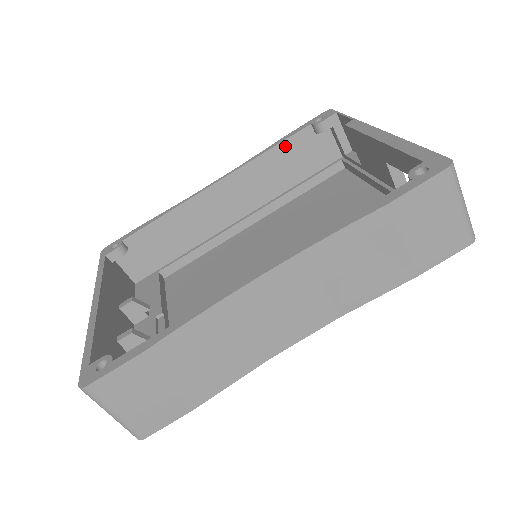
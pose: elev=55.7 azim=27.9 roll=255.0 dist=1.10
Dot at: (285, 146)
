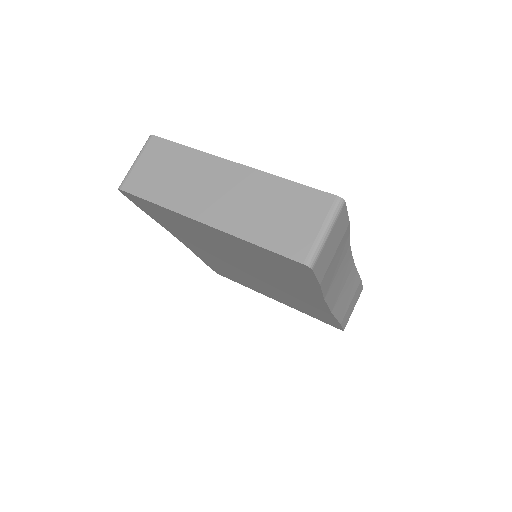
Dot at: occluded
